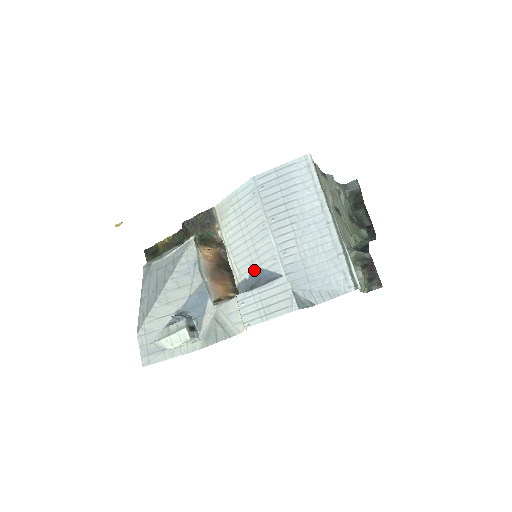
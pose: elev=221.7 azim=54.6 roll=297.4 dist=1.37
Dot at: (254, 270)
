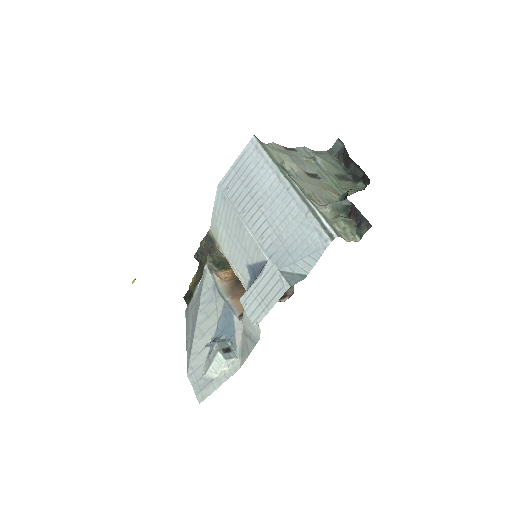
Dot at: (250, 269)
